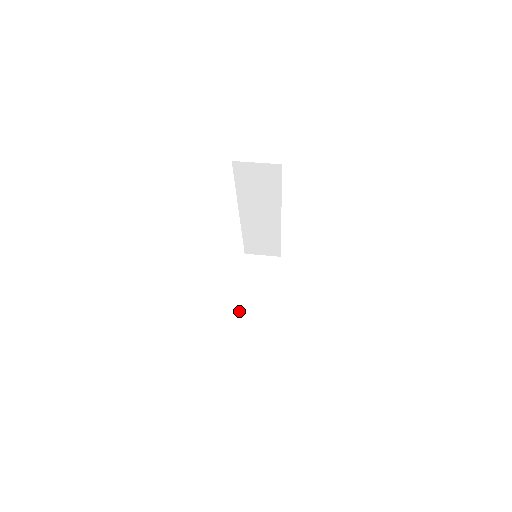
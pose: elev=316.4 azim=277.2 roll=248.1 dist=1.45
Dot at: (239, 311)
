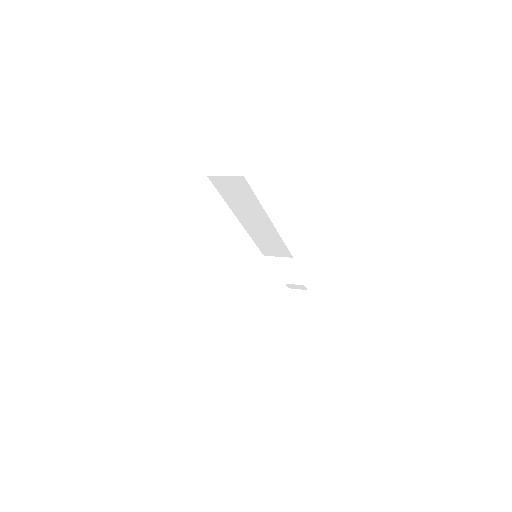
Dot at: (251, 305)
